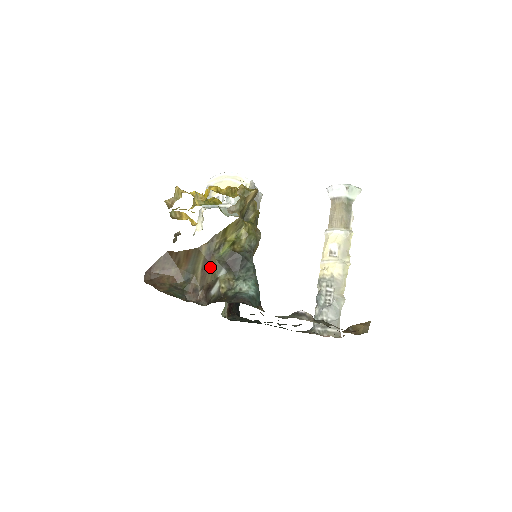
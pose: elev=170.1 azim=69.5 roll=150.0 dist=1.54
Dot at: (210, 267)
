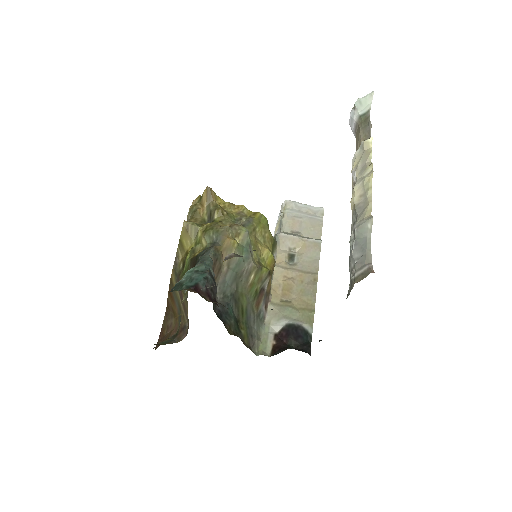
Dot at: (182, 292)
